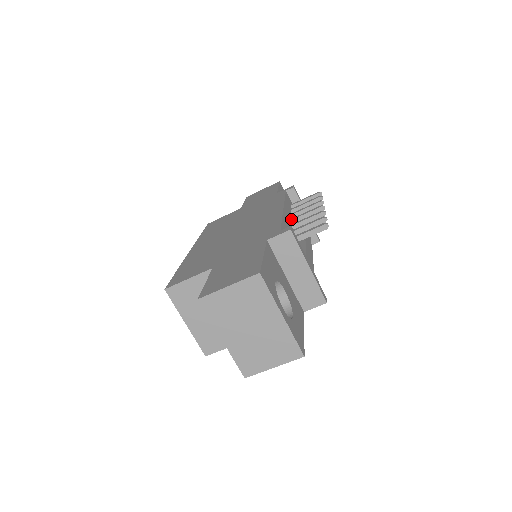
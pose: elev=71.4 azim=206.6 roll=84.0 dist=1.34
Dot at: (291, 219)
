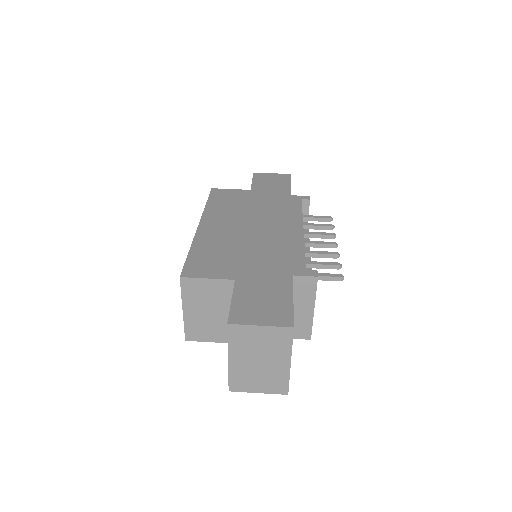
Dot at: (304, 242)
